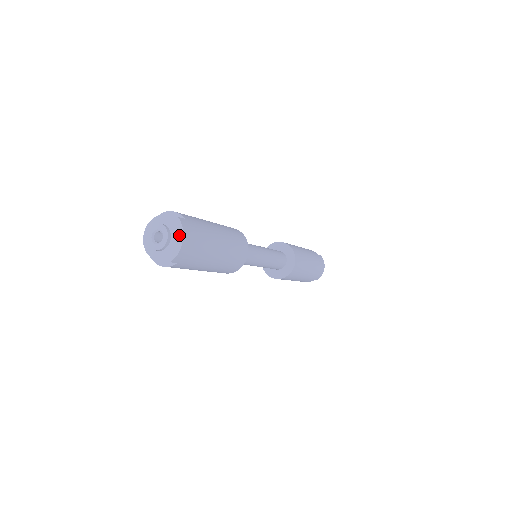
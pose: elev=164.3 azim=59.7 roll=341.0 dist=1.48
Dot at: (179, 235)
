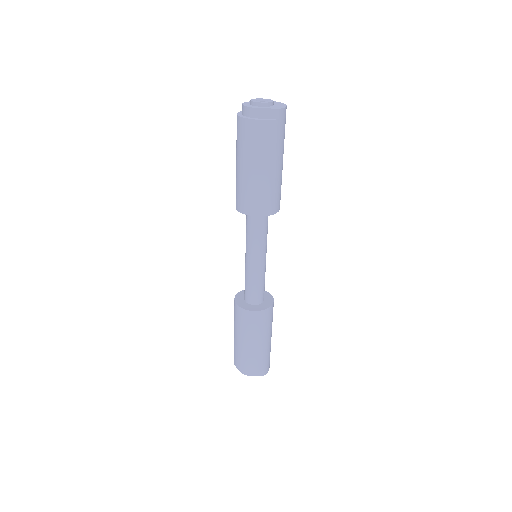
Dot at: (281, 104)
